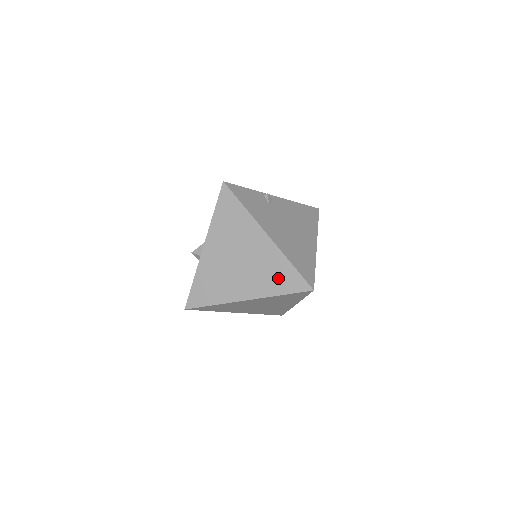
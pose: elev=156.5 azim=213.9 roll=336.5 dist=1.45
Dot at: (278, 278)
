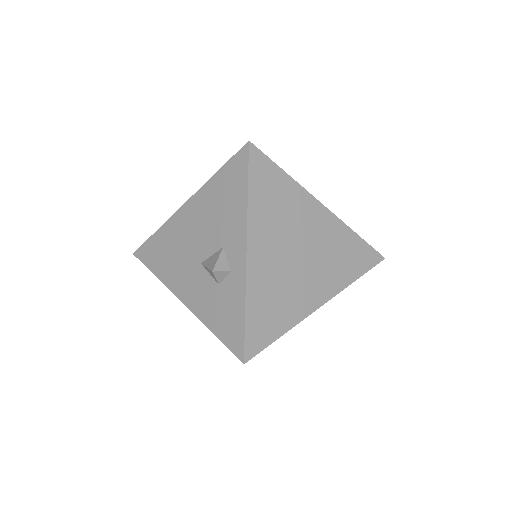
Dot at: (349, 259)
